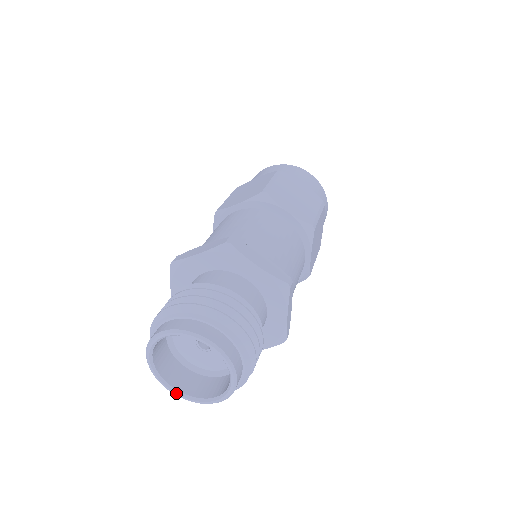
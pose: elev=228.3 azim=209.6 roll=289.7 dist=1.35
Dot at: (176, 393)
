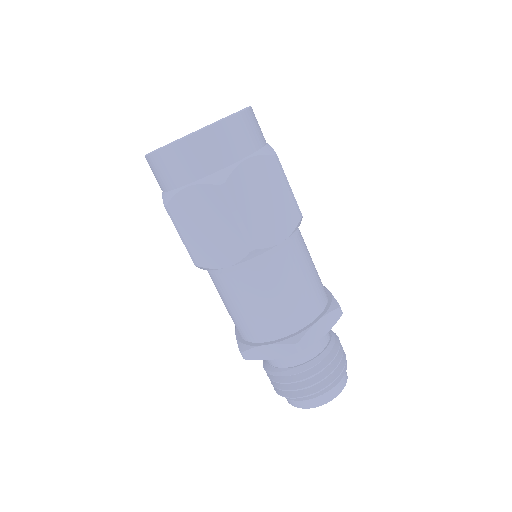
Dot at: occluded
